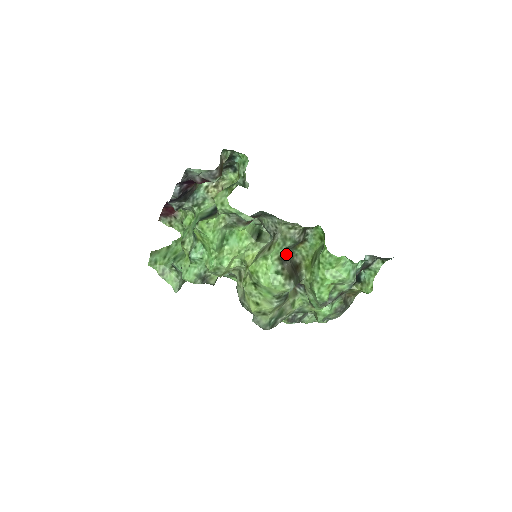
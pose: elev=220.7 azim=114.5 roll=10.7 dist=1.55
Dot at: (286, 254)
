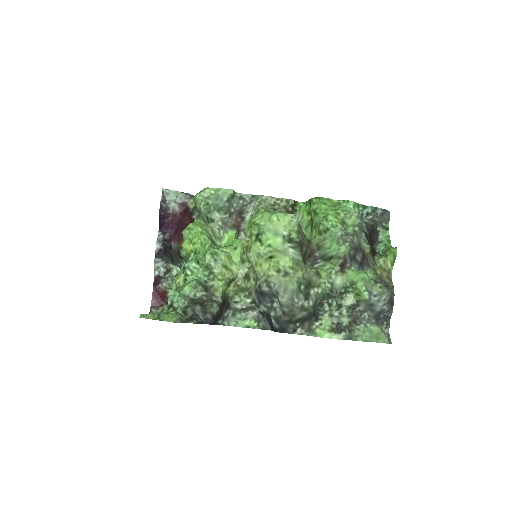
Dot at: occluded
